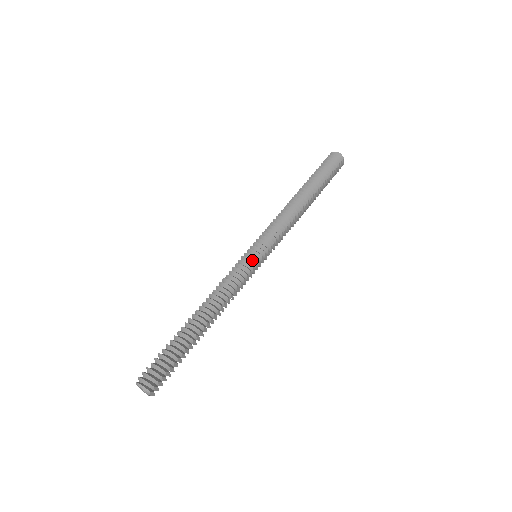
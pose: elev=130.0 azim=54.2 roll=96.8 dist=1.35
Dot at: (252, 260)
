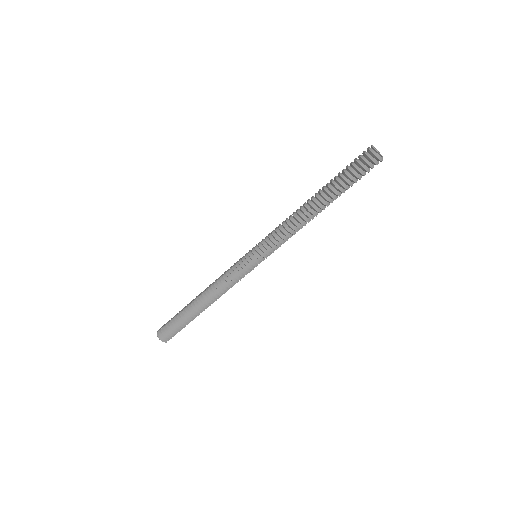
Dot at: (250, 268)
